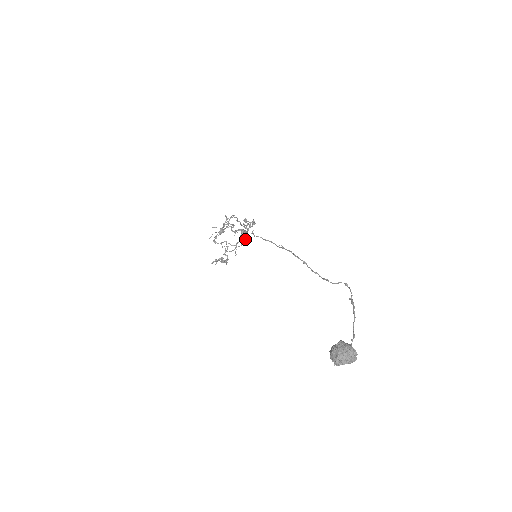
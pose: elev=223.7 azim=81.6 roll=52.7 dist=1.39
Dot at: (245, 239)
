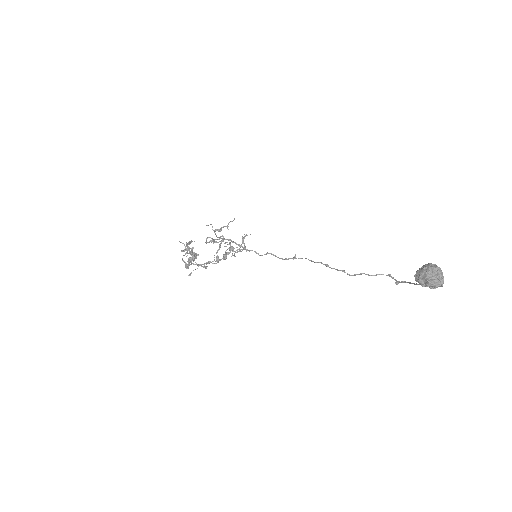
Dot at: (224, 258)
